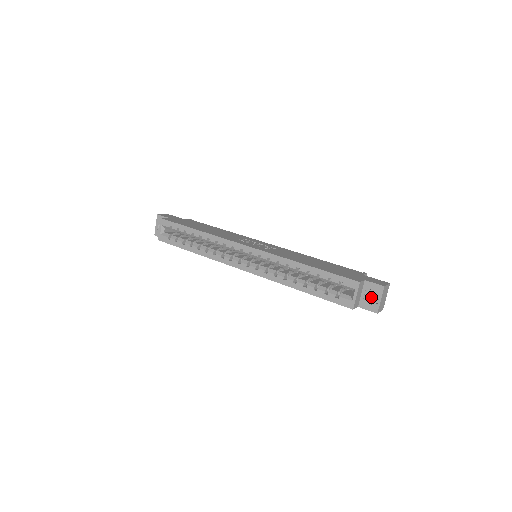
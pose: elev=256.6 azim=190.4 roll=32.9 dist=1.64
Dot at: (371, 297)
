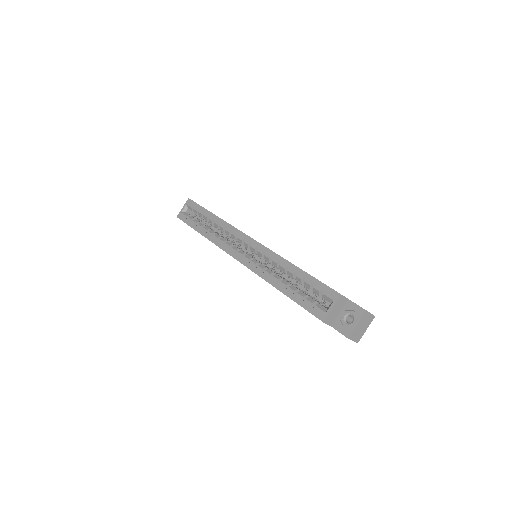
Dot at: (349, 322)
